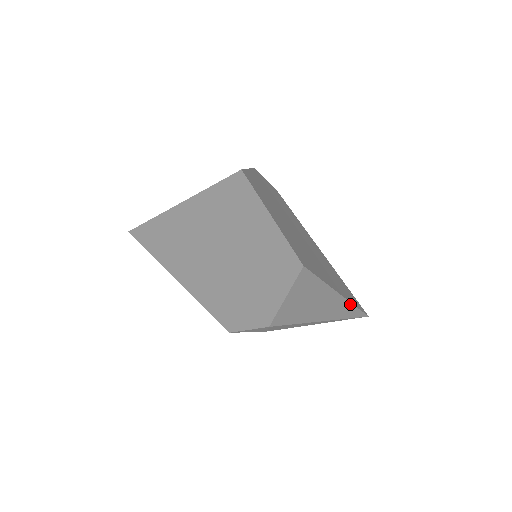
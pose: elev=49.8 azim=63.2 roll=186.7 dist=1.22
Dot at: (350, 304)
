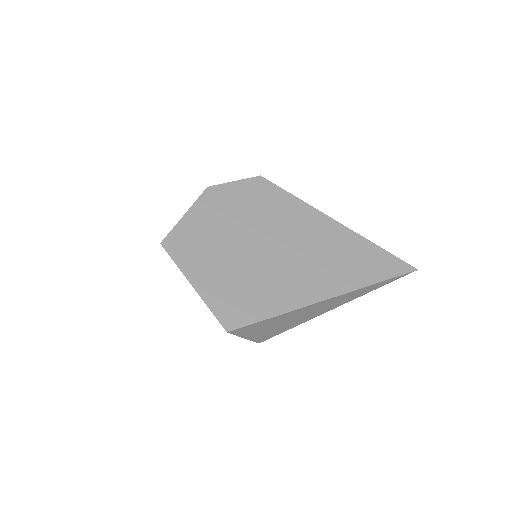
Dot at: (358, 290)
